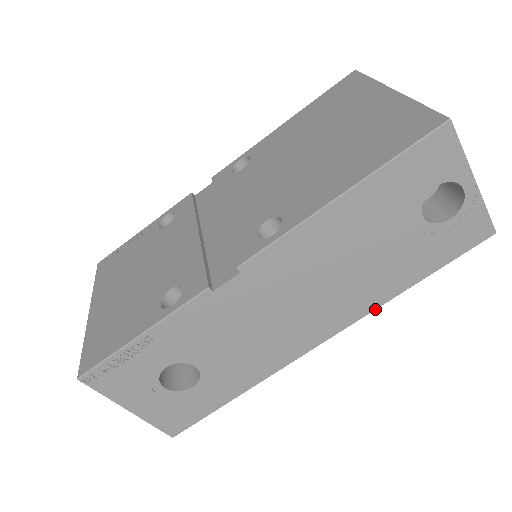
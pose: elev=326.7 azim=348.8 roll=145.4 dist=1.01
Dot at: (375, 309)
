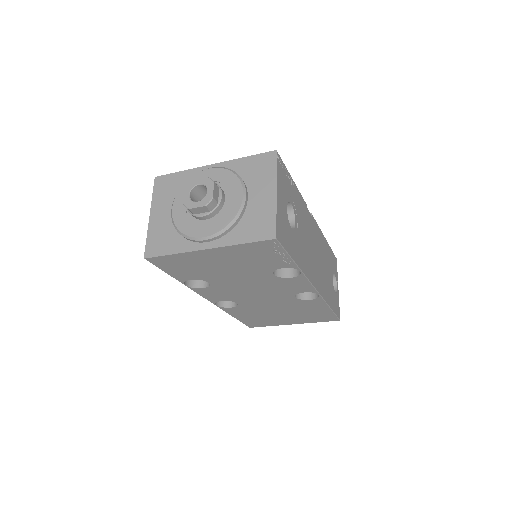
Dot at: (325, 300)
